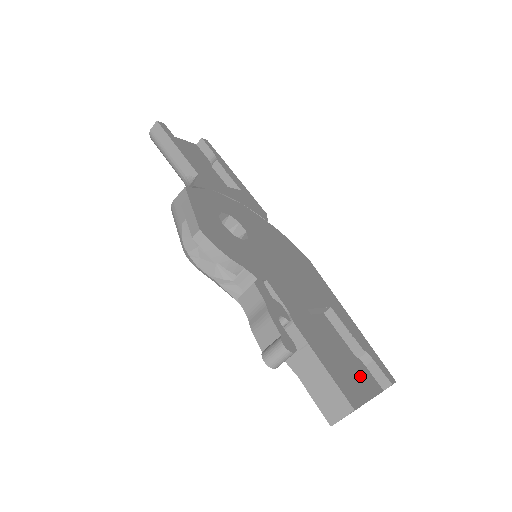
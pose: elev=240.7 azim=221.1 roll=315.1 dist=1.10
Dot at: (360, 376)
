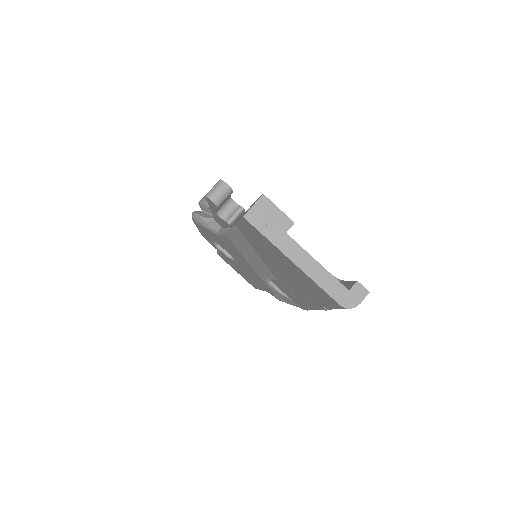
Dot at: occluded
